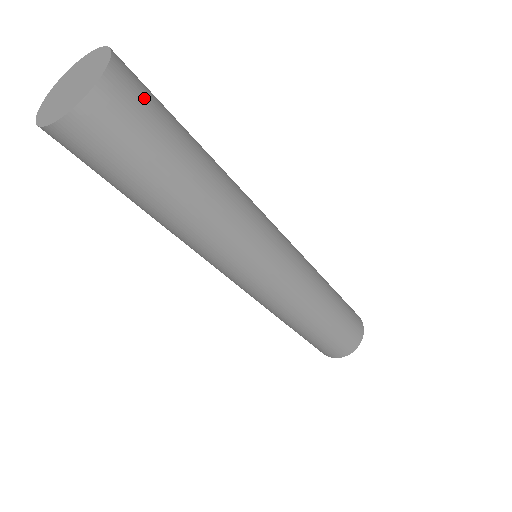
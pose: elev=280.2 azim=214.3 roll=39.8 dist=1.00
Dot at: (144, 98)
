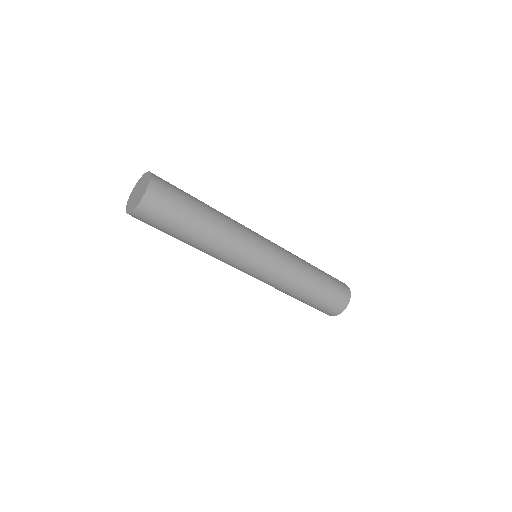
Dot at: occluded
